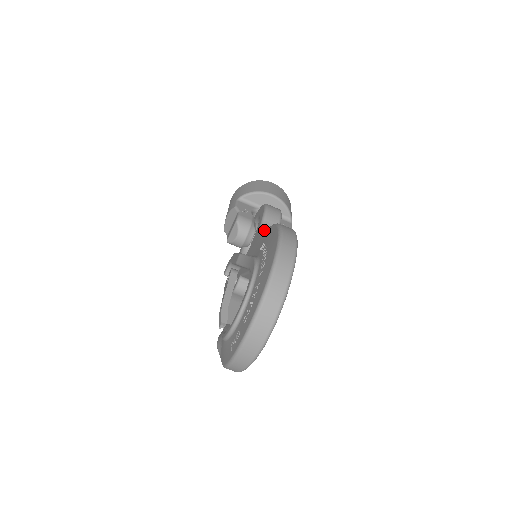
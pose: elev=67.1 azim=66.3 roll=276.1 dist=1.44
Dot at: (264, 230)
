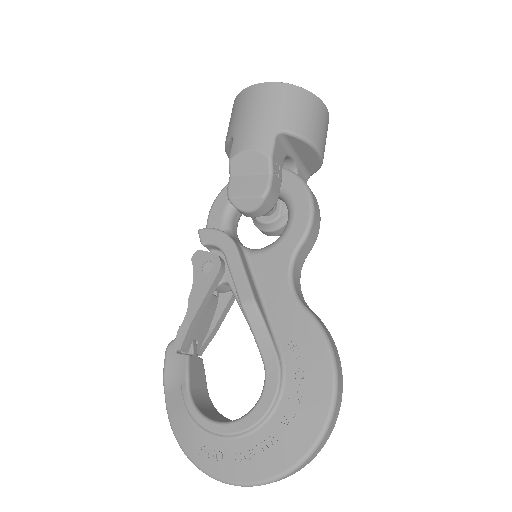
Dot at: (295, 268)
